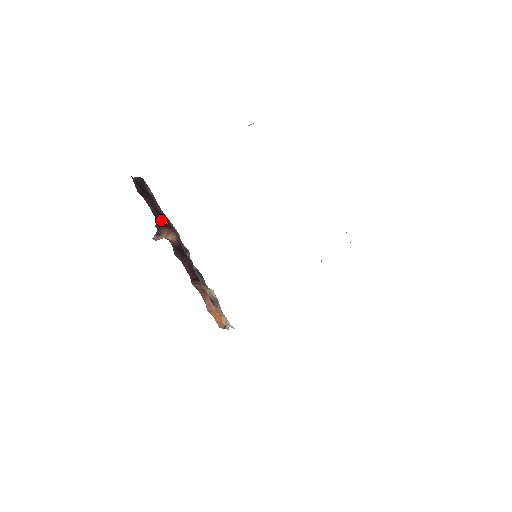
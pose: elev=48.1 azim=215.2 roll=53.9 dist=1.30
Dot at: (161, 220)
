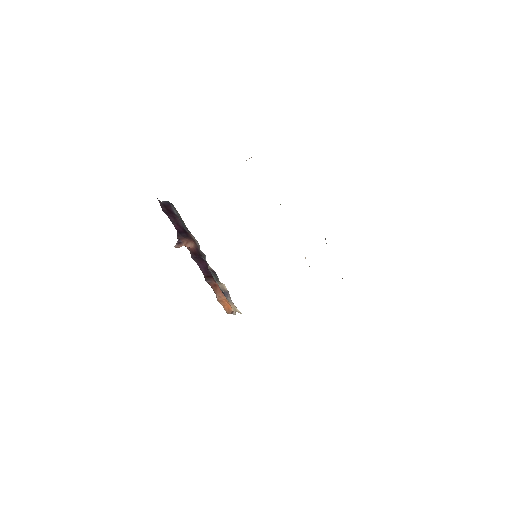
Dot at: (182, 232)
